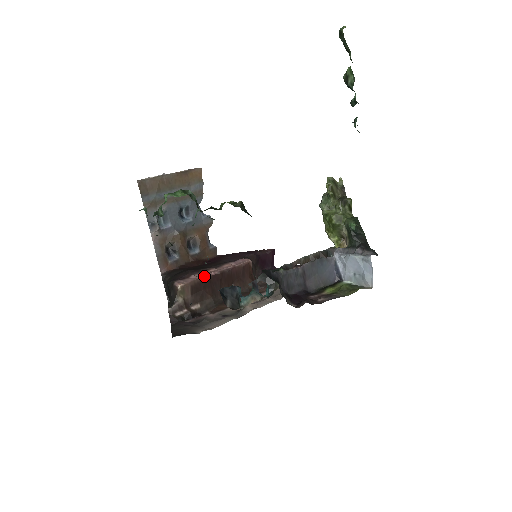
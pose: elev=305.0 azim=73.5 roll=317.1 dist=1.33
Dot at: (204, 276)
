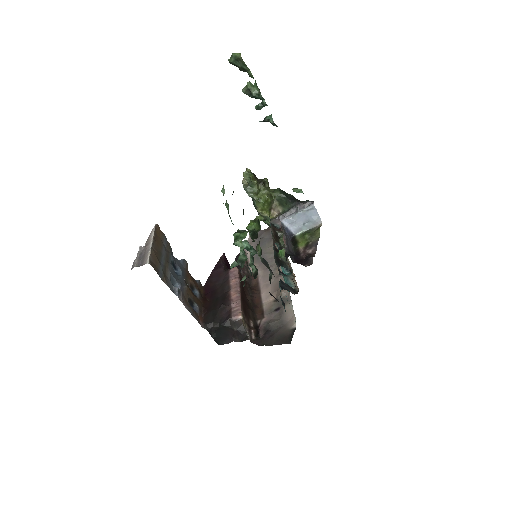
Dot at: (239, 298)
